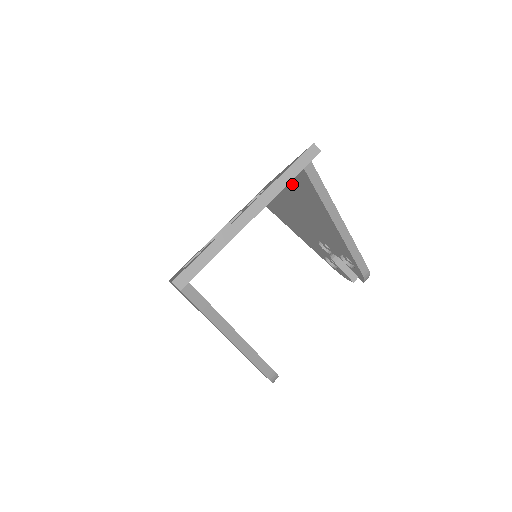
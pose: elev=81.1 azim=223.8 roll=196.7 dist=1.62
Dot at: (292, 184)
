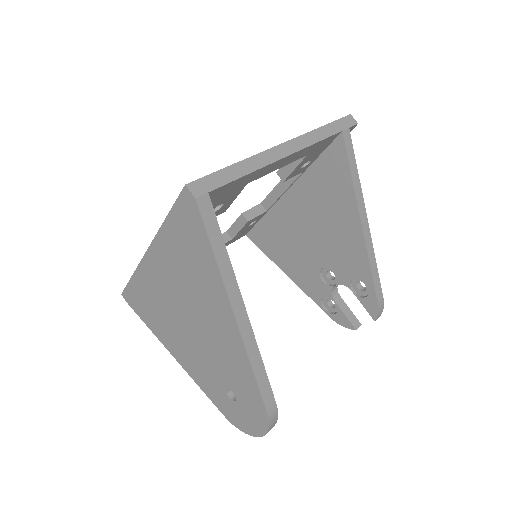
Dot at: (312, 172)
